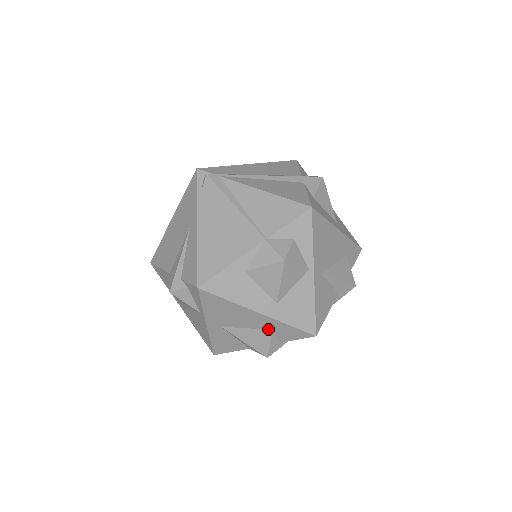
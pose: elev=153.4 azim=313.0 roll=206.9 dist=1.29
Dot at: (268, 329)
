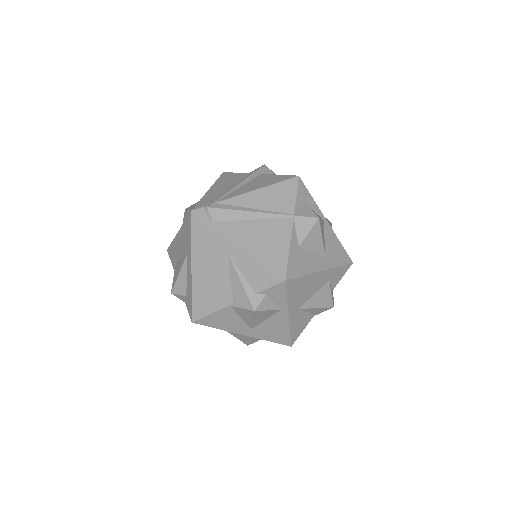
Dot at: (327, 283)
